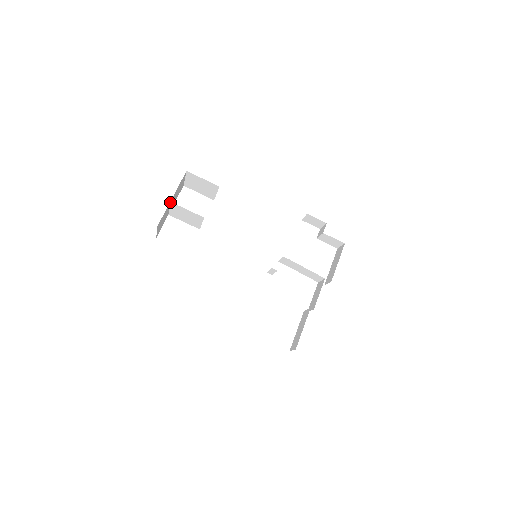
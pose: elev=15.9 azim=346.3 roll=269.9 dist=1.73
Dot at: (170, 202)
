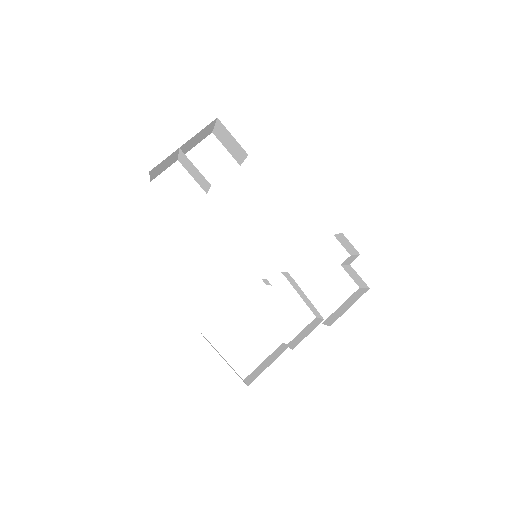
Dot at: (179, 148)
